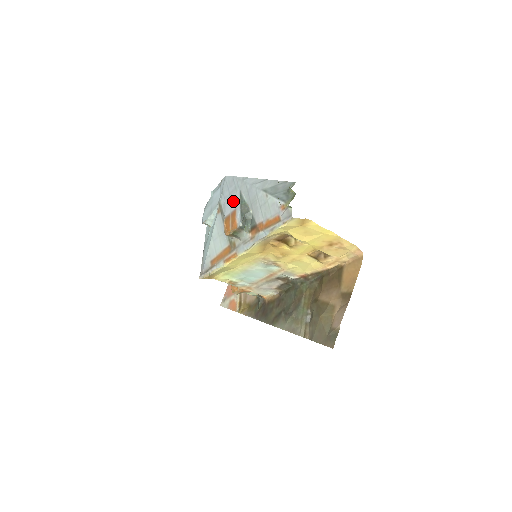
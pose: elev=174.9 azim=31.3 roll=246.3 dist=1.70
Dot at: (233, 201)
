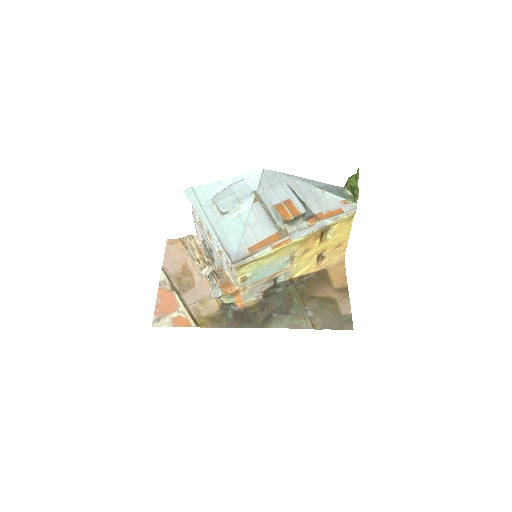
Dot at: (281, 192)
